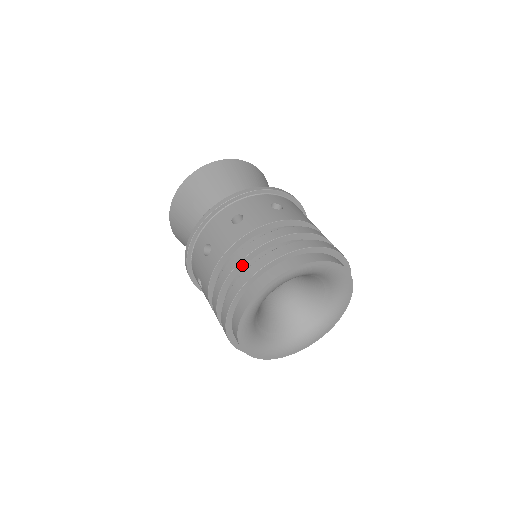
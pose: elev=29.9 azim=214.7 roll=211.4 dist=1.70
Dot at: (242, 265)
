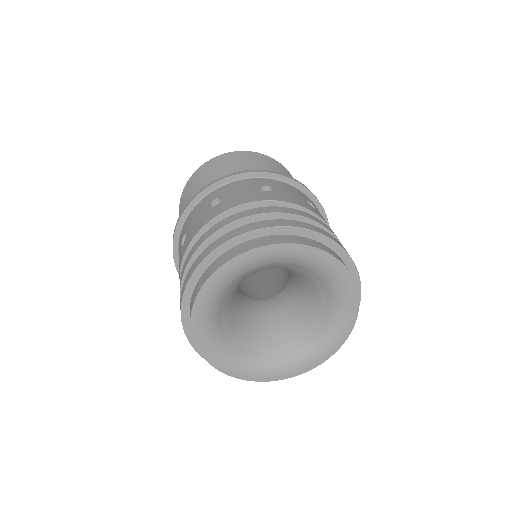
Dot at: occluded
